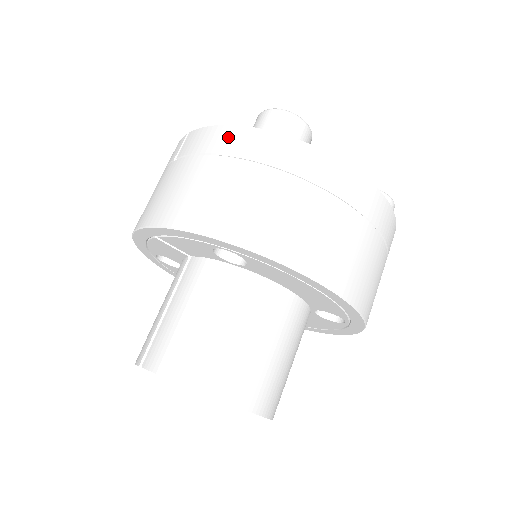
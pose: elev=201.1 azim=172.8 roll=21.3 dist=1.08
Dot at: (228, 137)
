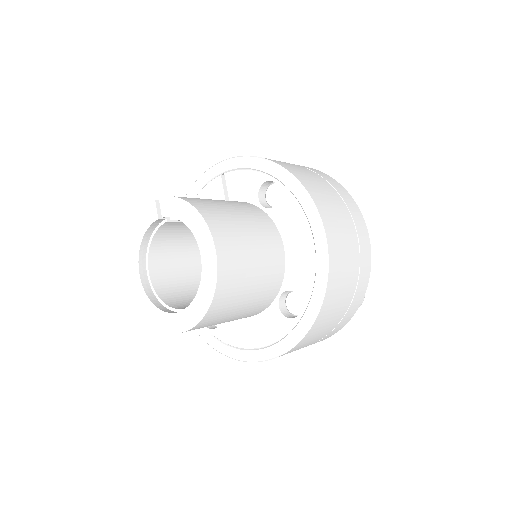
Dot at: occluded
